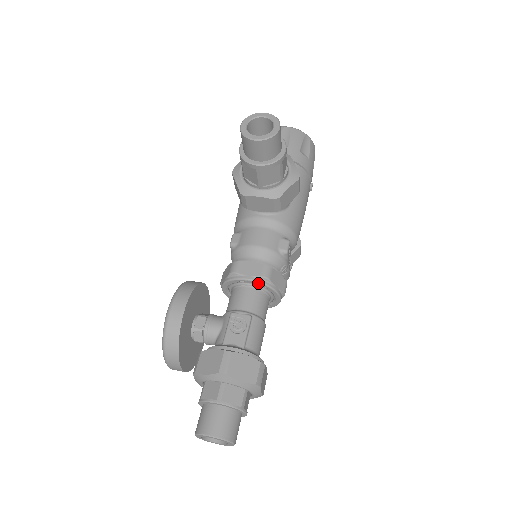
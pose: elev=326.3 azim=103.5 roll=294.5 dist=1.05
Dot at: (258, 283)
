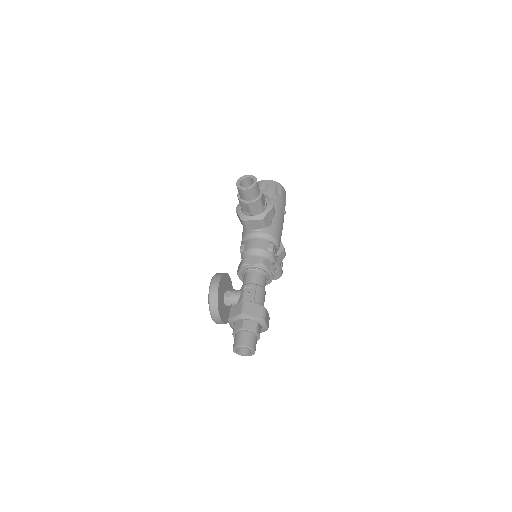
Dot at: (258, 267)
